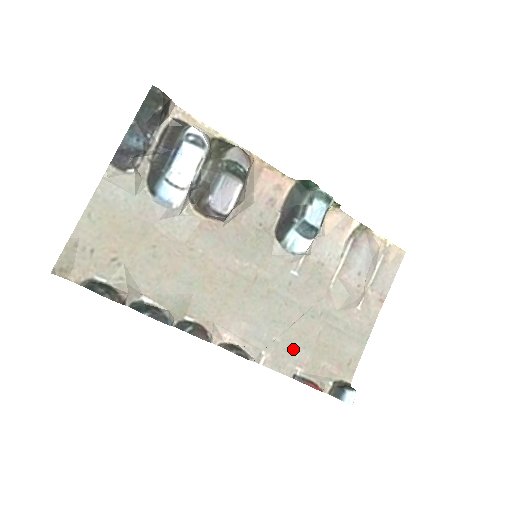
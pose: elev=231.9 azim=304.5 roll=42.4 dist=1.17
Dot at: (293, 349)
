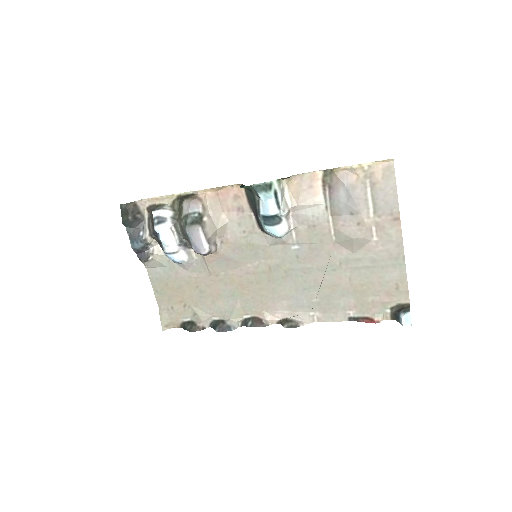
Dot at: (334, 301)
